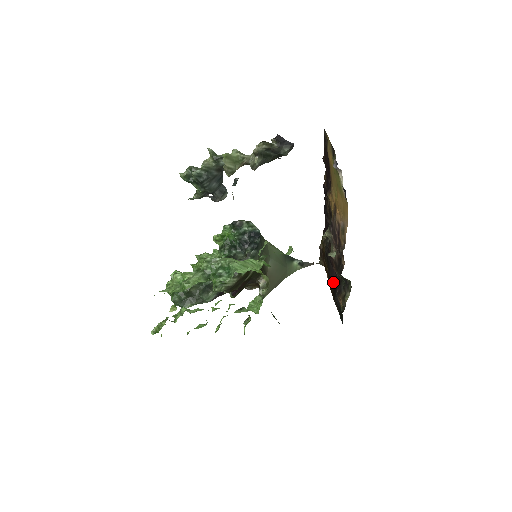
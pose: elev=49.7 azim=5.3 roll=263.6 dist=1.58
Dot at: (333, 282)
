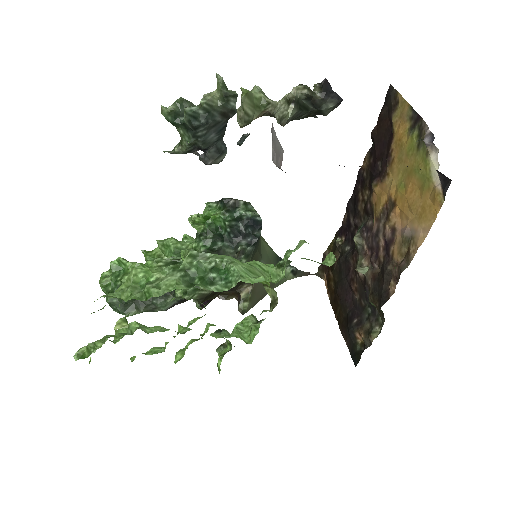
Dot at: (345, 306)
